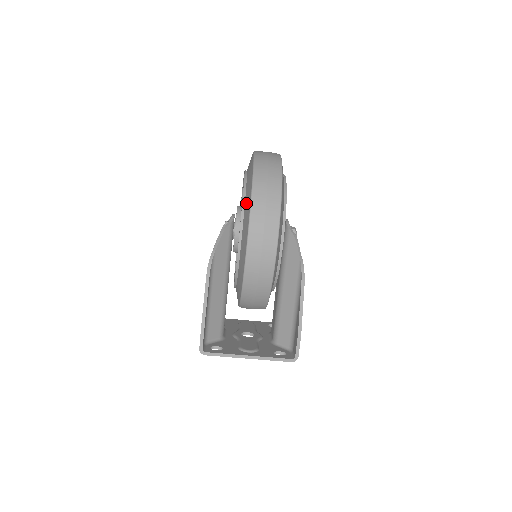
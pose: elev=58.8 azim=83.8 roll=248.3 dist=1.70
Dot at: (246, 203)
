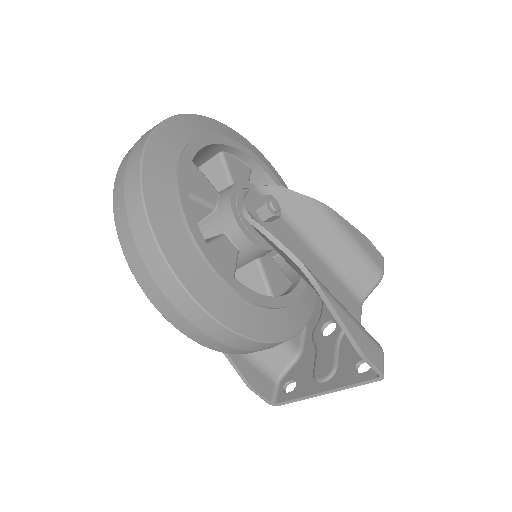
Dot at: occluded
